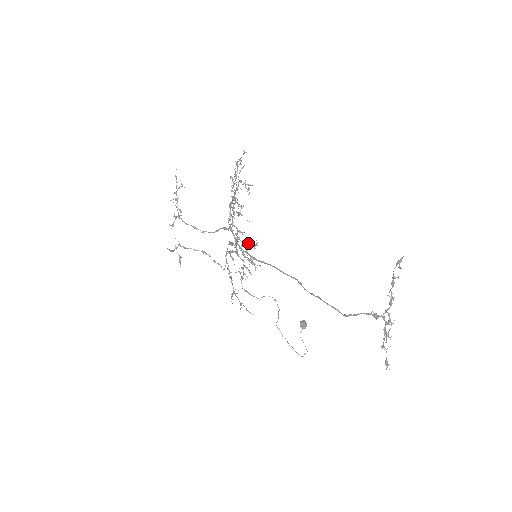
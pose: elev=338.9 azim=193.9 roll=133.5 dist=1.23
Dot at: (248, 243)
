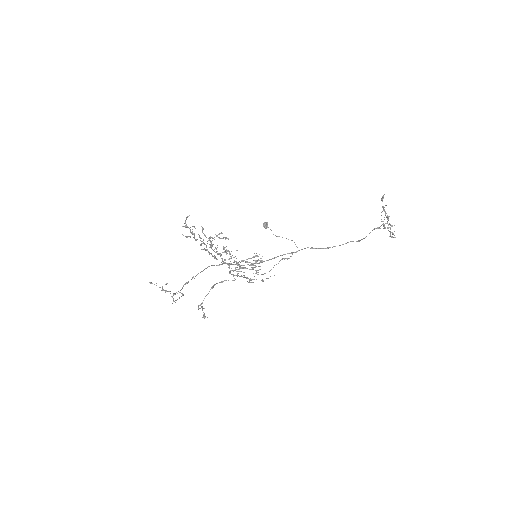
Dot at: occluded
